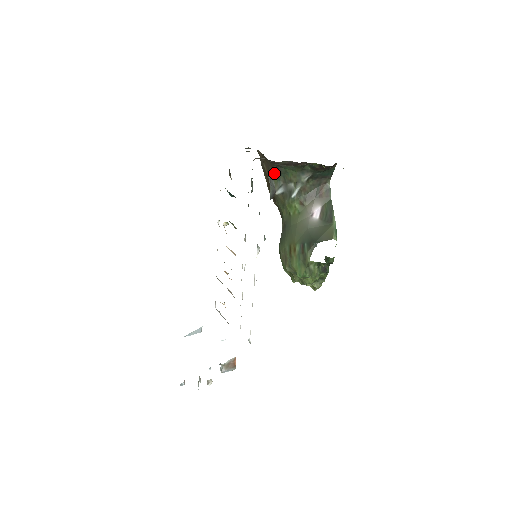
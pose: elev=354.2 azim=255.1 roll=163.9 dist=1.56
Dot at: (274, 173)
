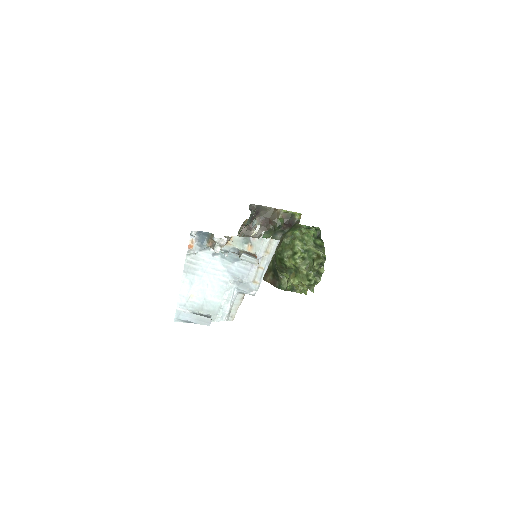
Dot at: occluded
